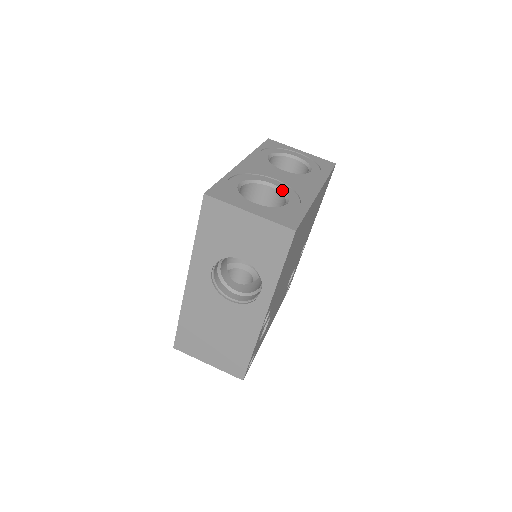
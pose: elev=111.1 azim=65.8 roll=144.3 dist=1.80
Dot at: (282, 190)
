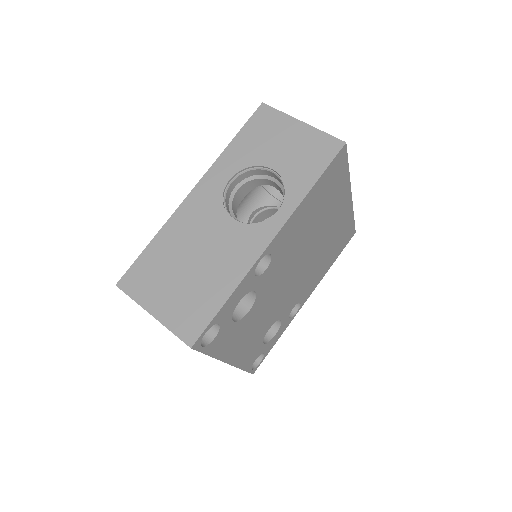
Dot at: occluded
